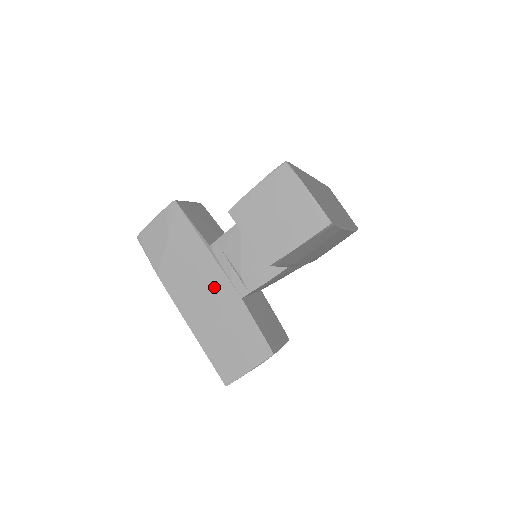
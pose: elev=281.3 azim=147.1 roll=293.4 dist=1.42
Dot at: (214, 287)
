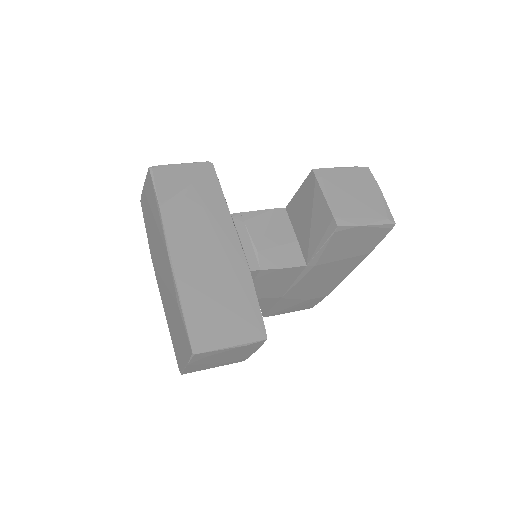
Dot at: (223, 247)
